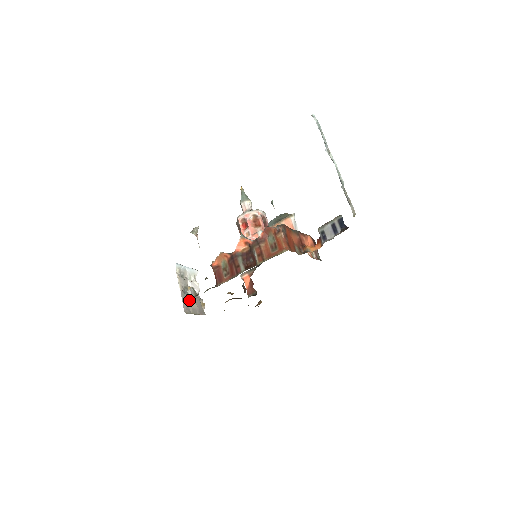
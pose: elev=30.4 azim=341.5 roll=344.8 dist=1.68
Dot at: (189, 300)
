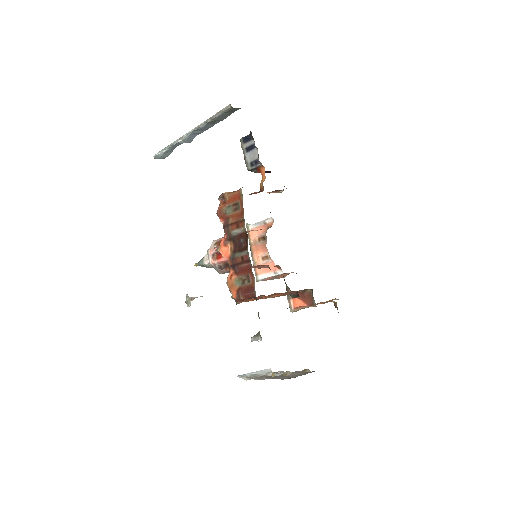
Dot at: occluded
